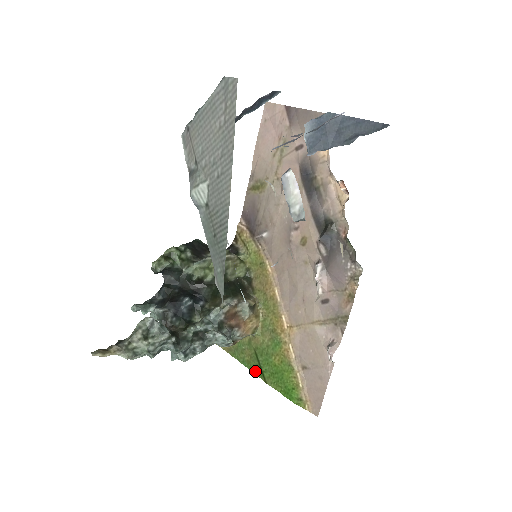
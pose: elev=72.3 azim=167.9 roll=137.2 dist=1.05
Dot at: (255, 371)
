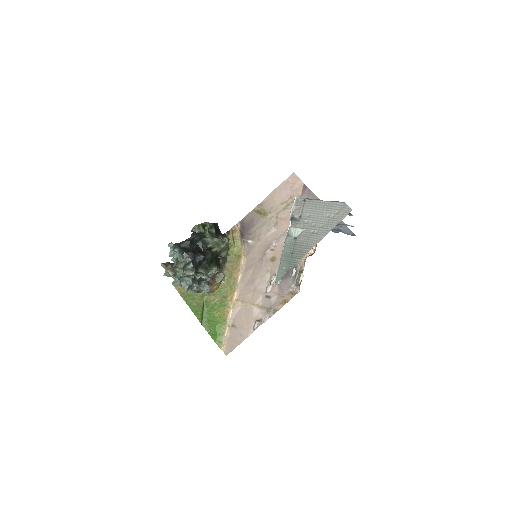
Dot at: (197, 314)
